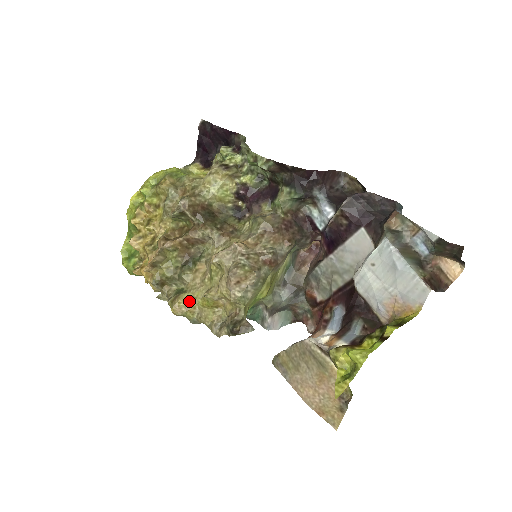
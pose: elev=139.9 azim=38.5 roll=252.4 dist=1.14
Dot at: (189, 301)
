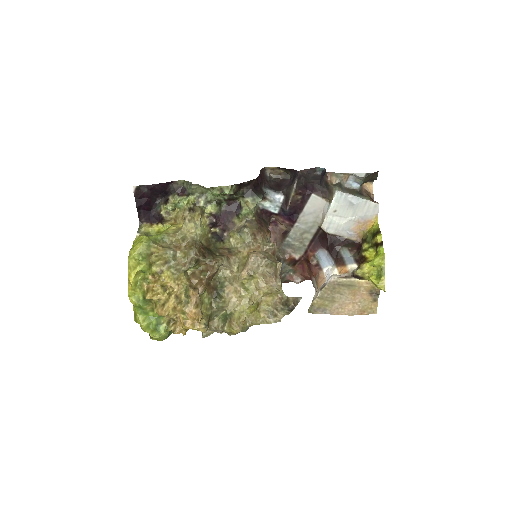
Dot at: (240, 317)
